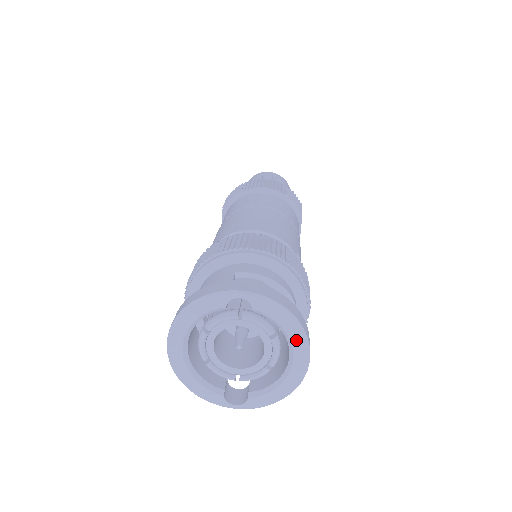
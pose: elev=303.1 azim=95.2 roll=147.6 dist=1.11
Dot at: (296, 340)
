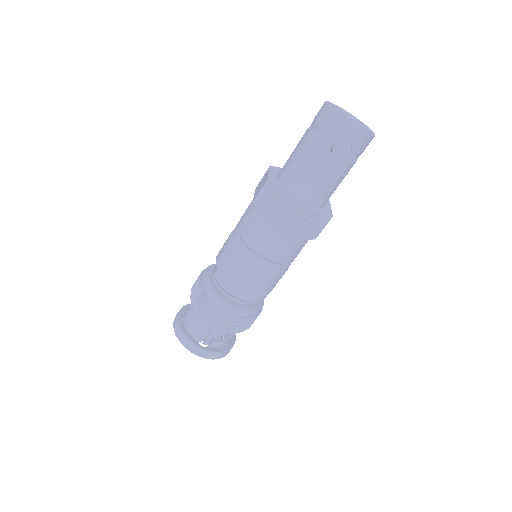
Dot at: occluded
